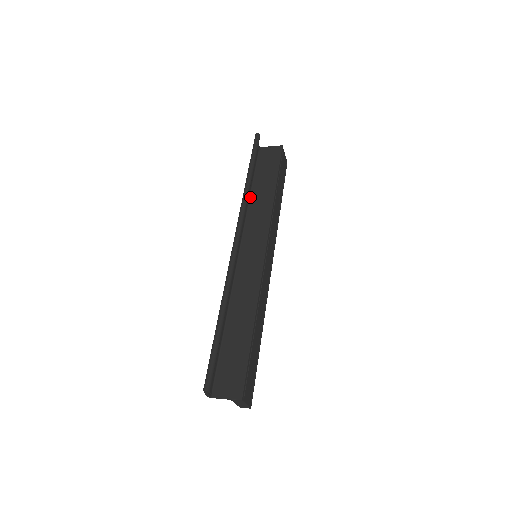
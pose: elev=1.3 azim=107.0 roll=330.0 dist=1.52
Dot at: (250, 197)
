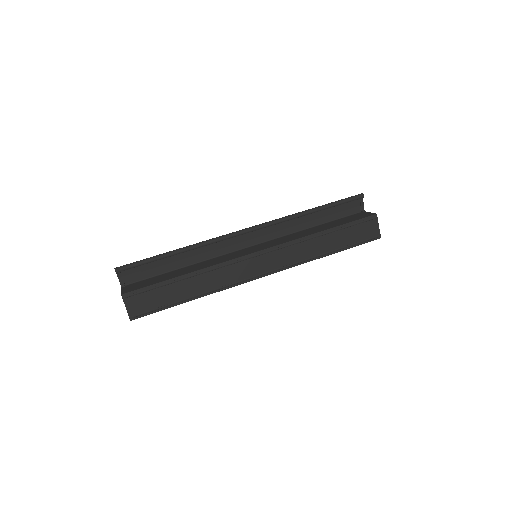
Dot at: (308, 229)
